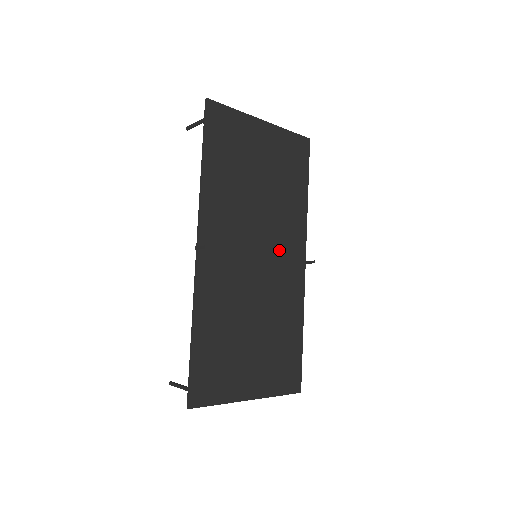
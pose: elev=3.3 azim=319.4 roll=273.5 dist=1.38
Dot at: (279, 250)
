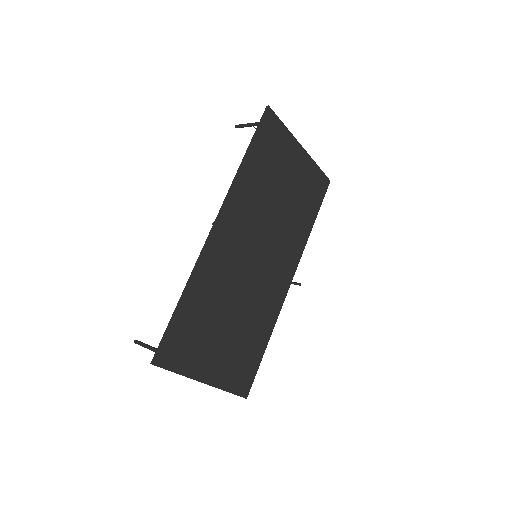
Dot at: (275, 260)
